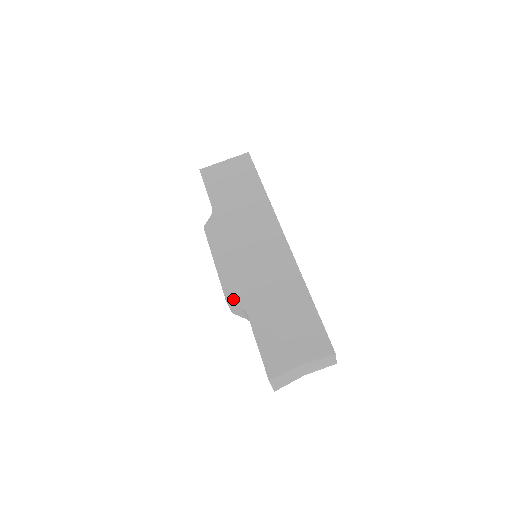
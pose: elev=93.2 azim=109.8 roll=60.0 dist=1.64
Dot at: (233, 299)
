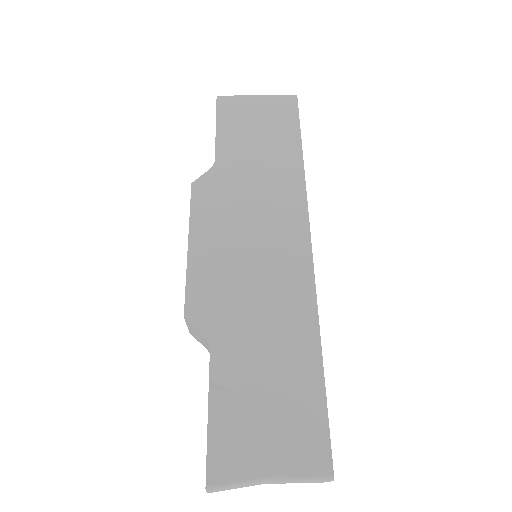
Dot at: (196, 317)
